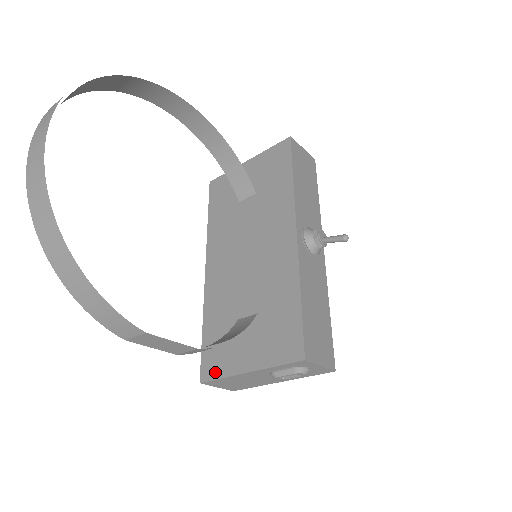
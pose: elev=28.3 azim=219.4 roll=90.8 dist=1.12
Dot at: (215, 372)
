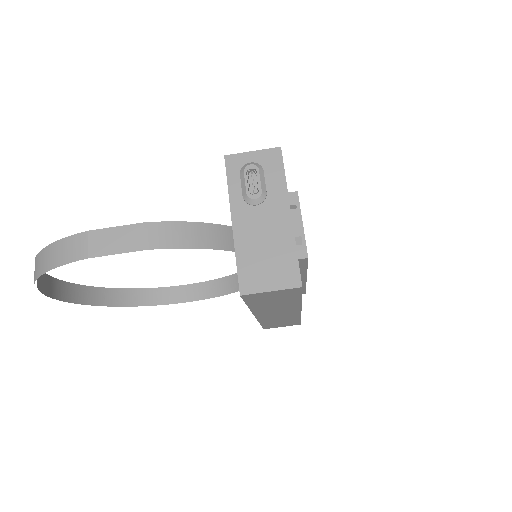
Dot at: (238, 272)
